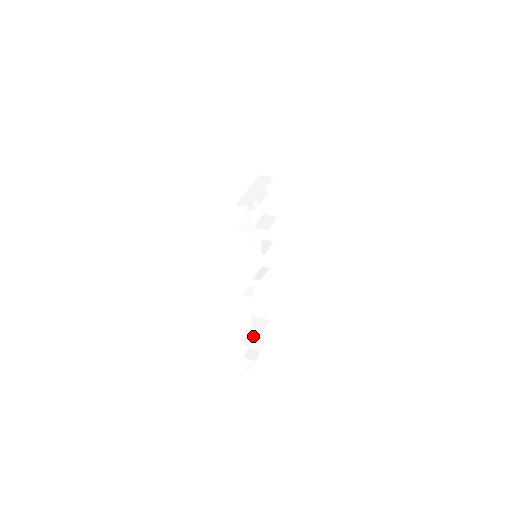
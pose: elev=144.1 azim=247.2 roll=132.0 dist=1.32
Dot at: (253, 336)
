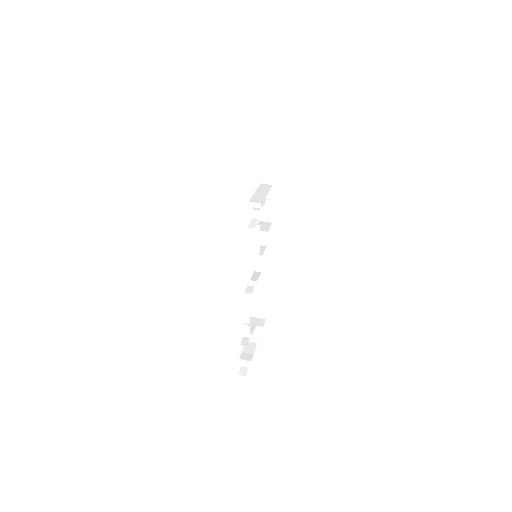
Dot at: (248, 337)
